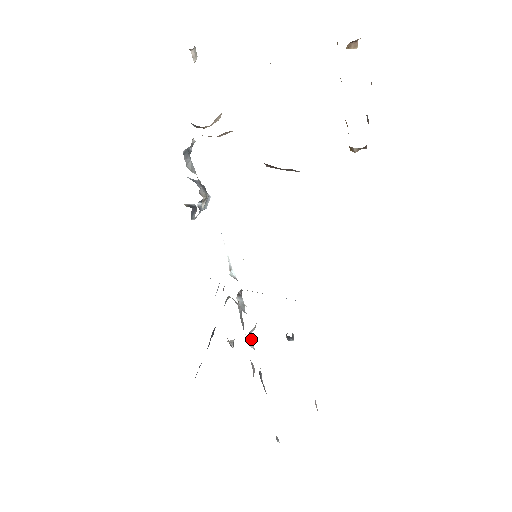
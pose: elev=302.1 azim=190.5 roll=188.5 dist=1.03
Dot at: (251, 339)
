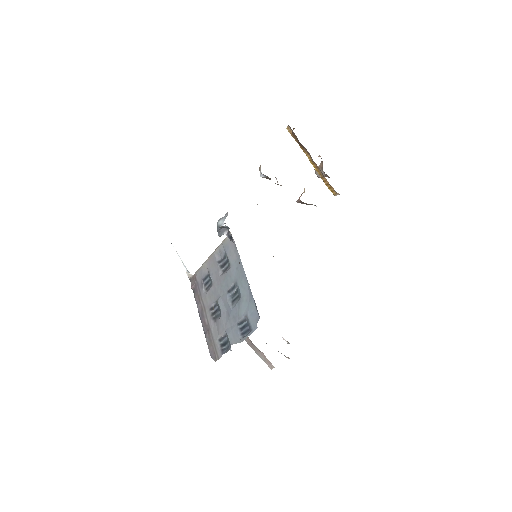
Dot at: occluded
